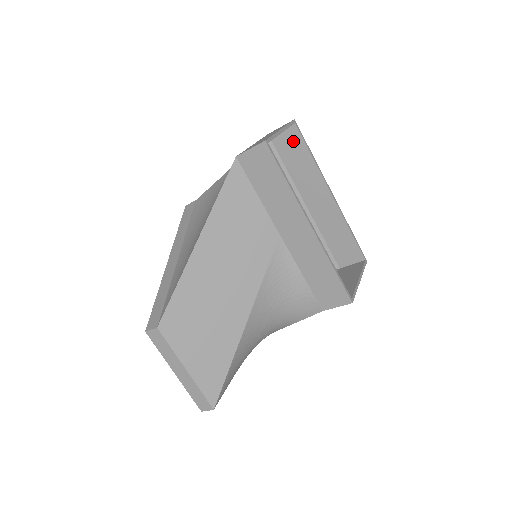
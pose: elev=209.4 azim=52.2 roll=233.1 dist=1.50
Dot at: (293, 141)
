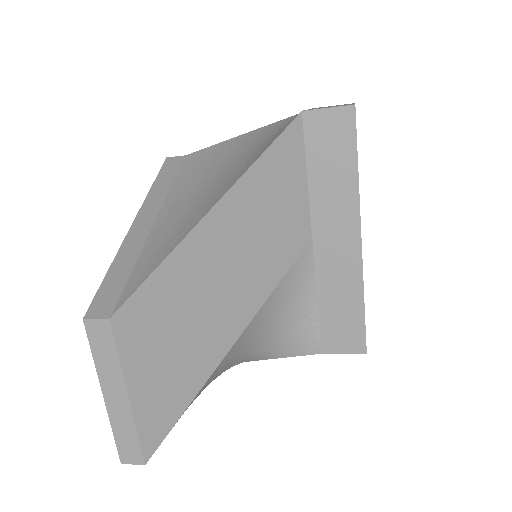
Dot at: occluded
